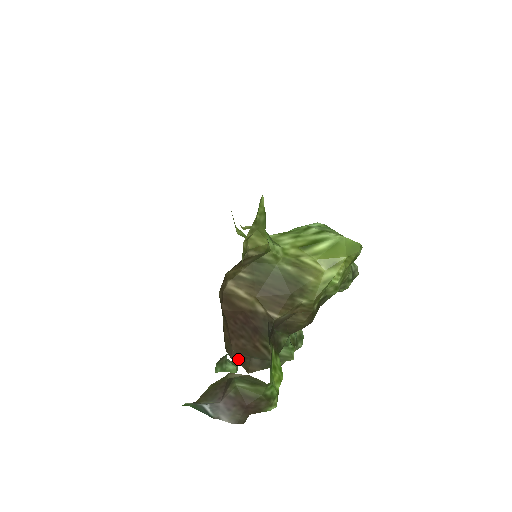
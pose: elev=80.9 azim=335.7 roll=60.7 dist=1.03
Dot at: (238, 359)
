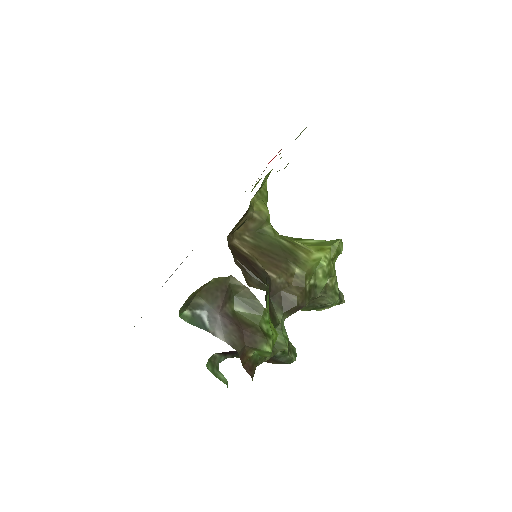
Dot at: (240, 268)
